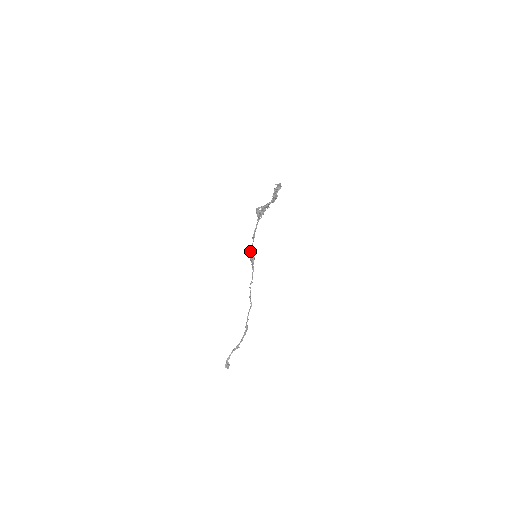
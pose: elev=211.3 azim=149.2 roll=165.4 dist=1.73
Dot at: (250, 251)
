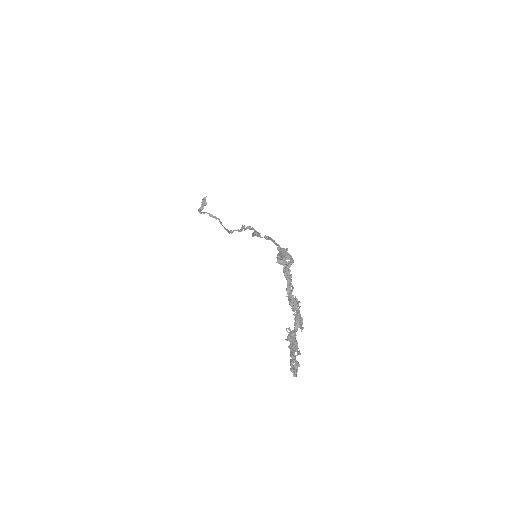
Dot at: (255, 235)
